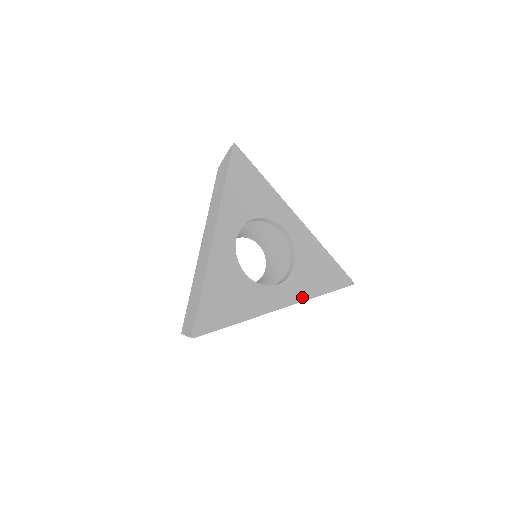
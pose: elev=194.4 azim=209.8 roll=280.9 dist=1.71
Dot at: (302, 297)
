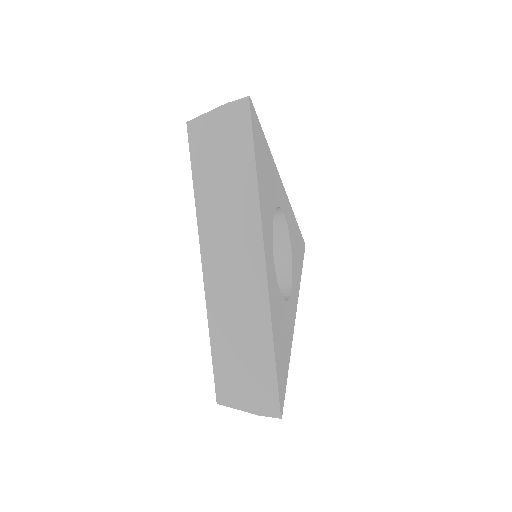
Dot at: (298, 289)
